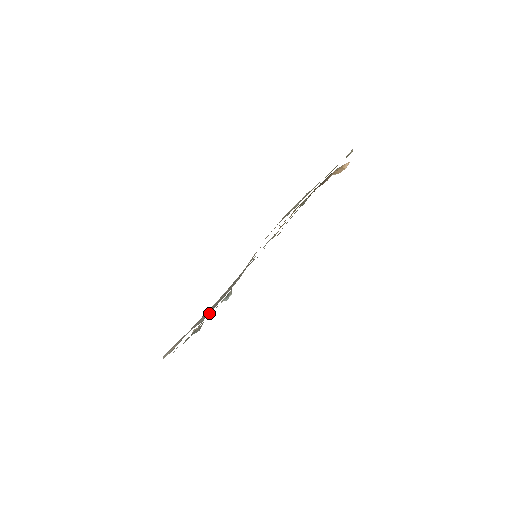
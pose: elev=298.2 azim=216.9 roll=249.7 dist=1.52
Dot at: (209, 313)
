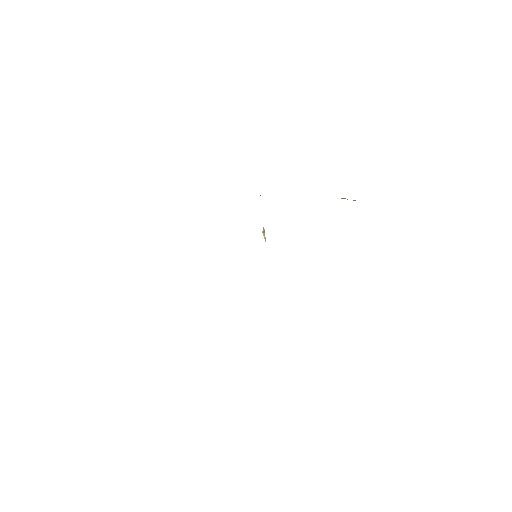
Dot at: occluded
